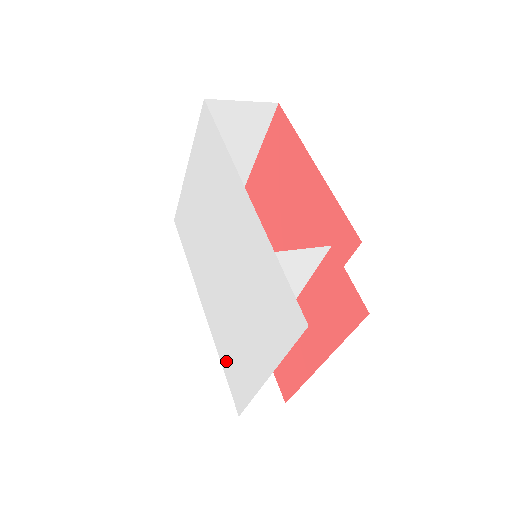
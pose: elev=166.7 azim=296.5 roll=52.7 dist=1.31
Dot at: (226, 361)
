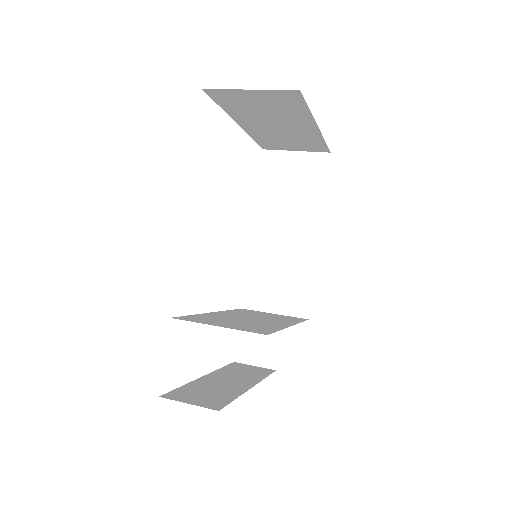
Dot at: occluded
